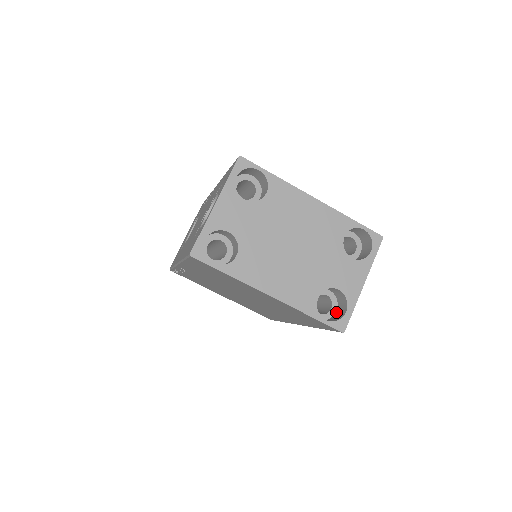
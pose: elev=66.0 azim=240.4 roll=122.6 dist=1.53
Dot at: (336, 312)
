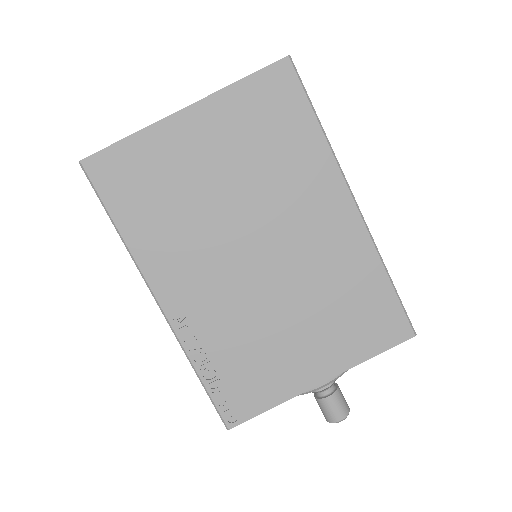
Dot at: occluded
